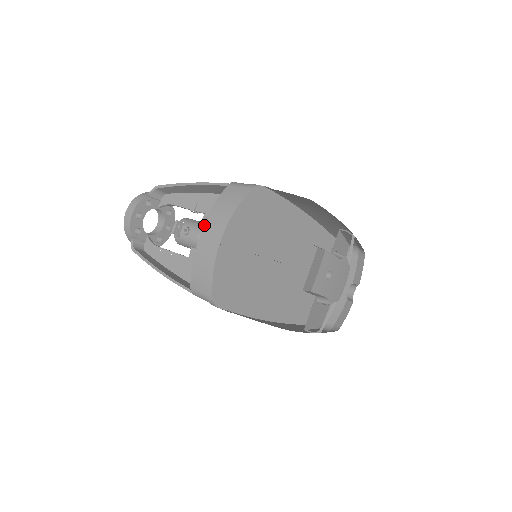
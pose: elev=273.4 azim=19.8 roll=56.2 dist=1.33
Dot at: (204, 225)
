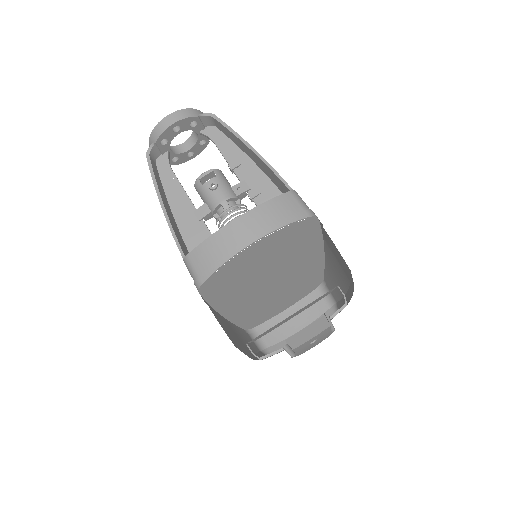
Dot at: (244, 214)
